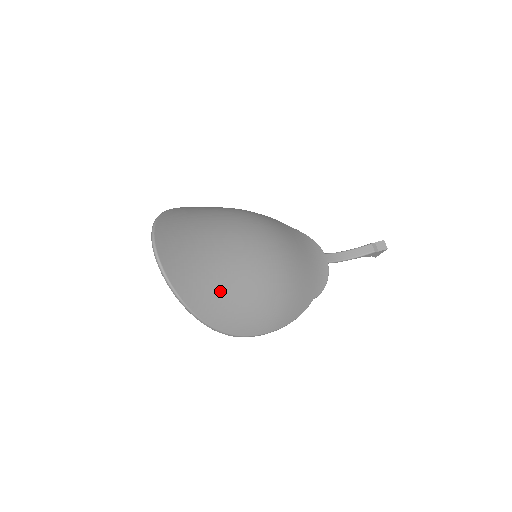
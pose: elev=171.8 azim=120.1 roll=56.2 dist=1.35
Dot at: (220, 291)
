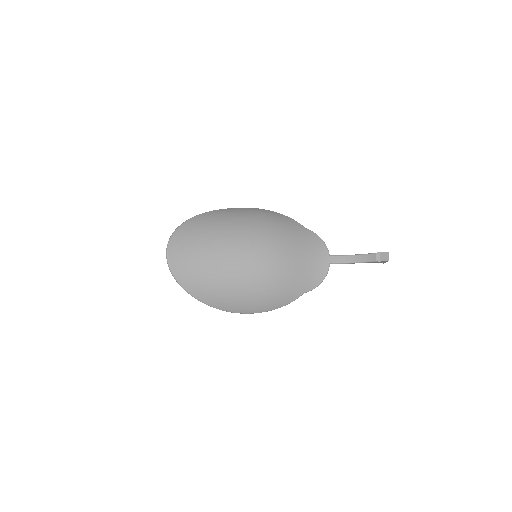
Dot at: (213, 283)
